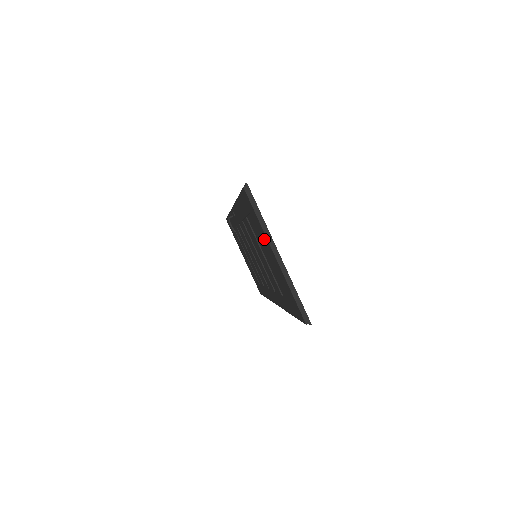
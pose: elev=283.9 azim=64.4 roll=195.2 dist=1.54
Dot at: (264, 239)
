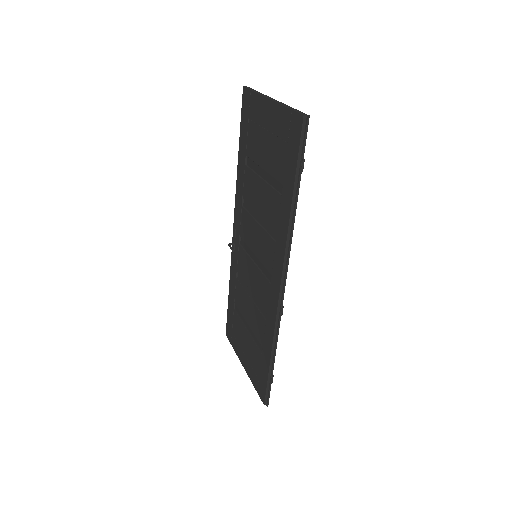
Dot at: (260, 112)
